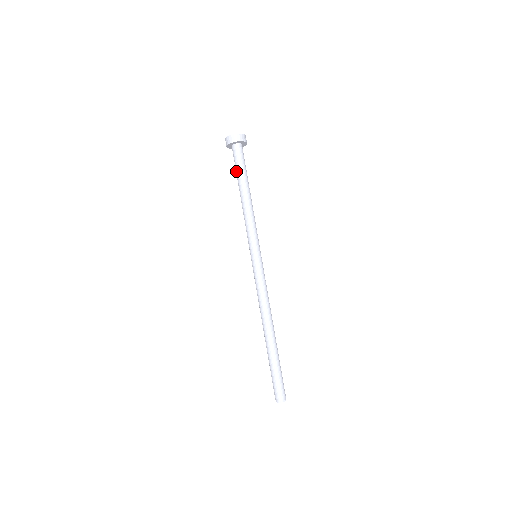
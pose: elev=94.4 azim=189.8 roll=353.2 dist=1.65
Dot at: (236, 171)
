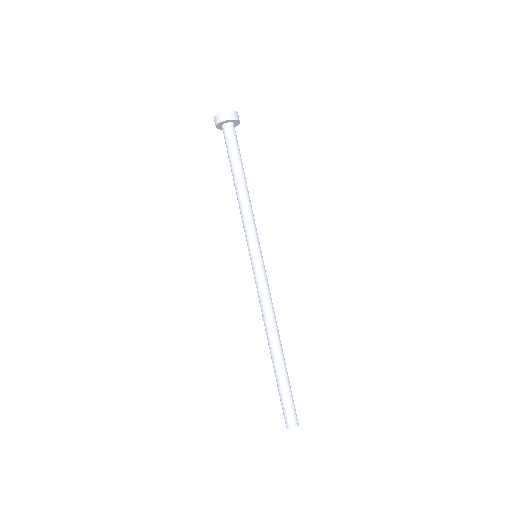
Dot at: occluded
